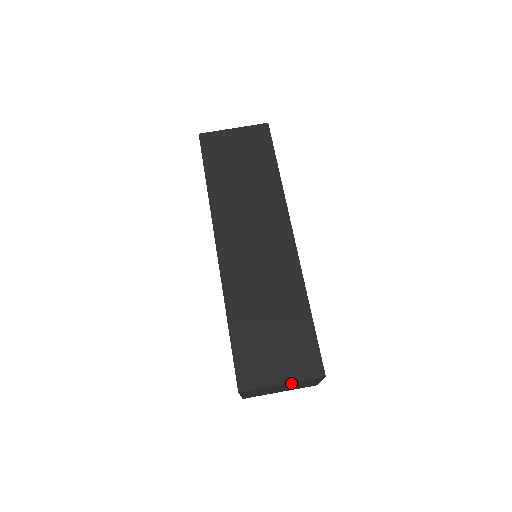
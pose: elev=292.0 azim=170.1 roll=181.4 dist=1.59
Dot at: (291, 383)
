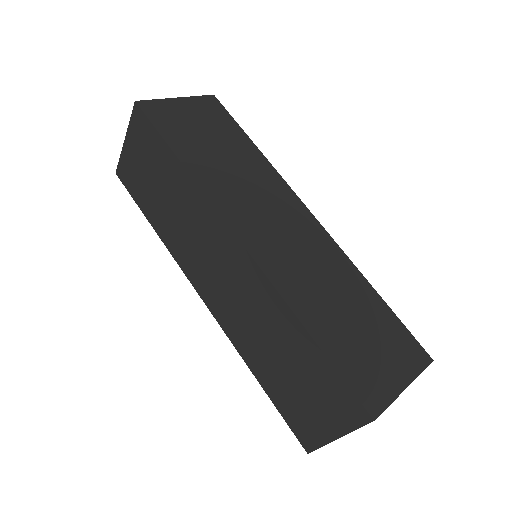
Dot at: occluded
